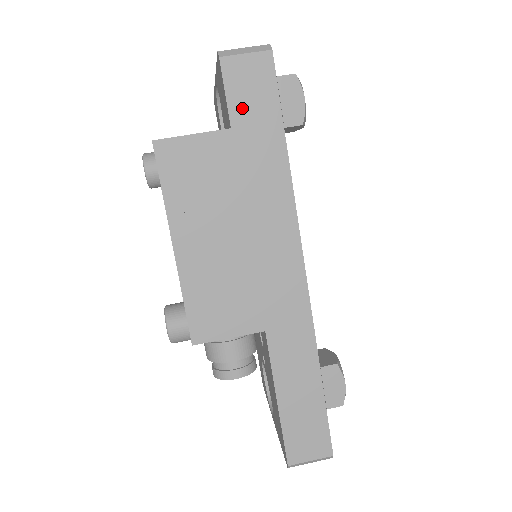
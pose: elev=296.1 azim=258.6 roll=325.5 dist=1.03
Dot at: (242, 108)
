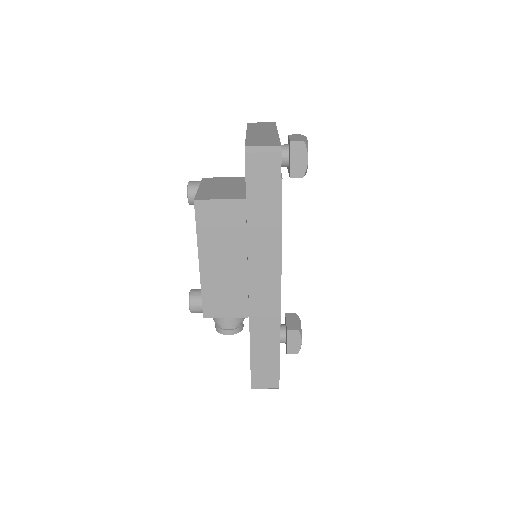
Dot at: (255, 186)
